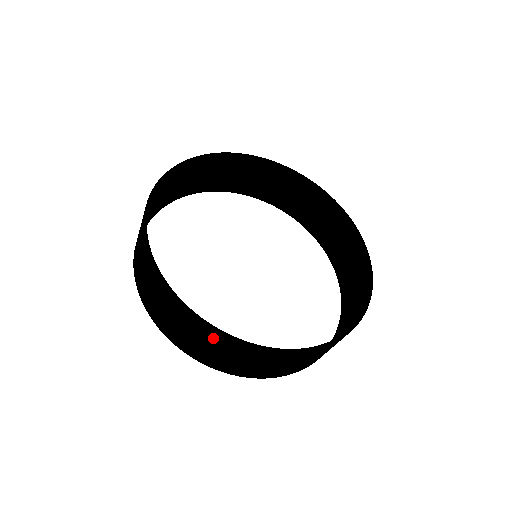
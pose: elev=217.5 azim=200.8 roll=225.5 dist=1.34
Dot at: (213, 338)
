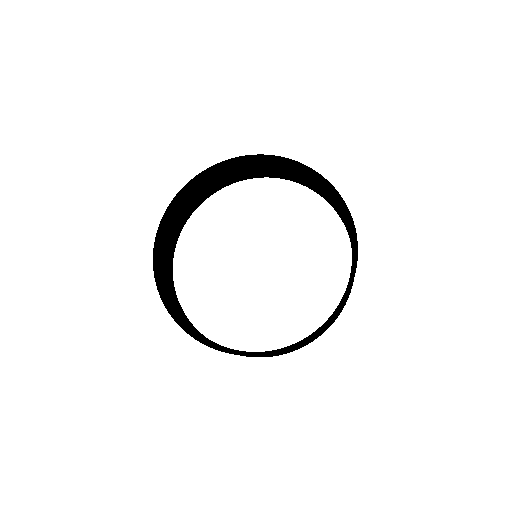
Dot at: occluded
